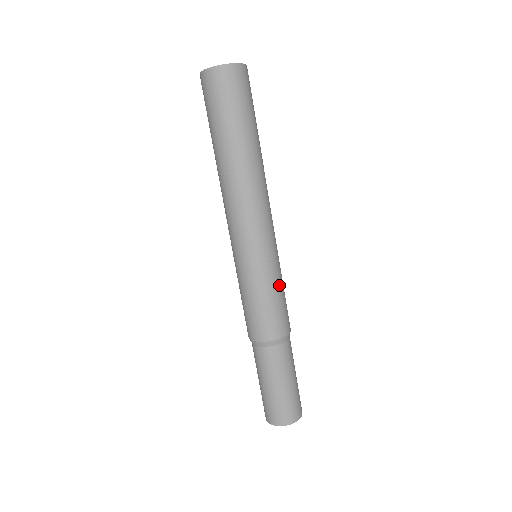
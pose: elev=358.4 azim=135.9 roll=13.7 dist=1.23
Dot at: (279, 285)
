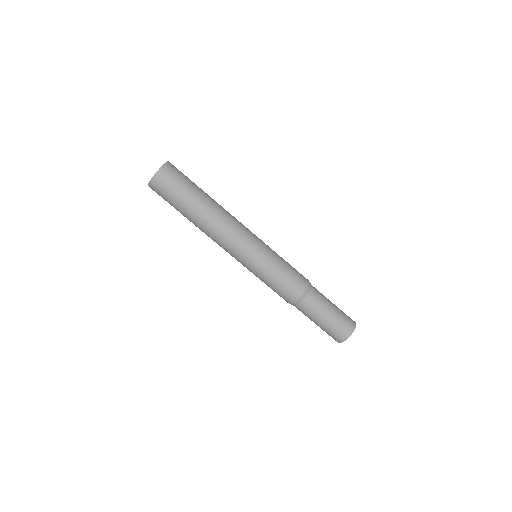
Dot at: (281, 261)
